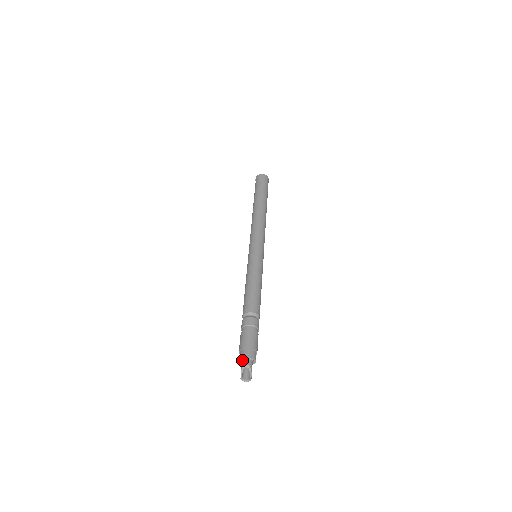
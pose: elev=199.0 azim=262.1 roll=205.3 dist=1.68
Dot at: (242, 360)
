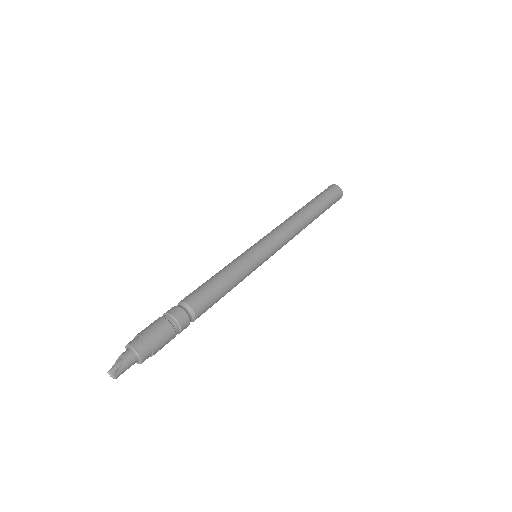
Dot at: occluded
